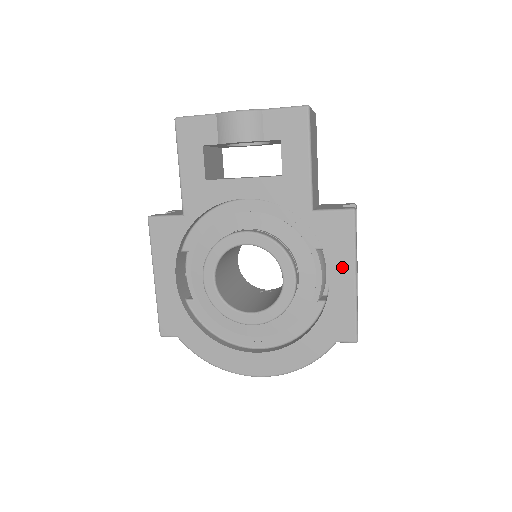
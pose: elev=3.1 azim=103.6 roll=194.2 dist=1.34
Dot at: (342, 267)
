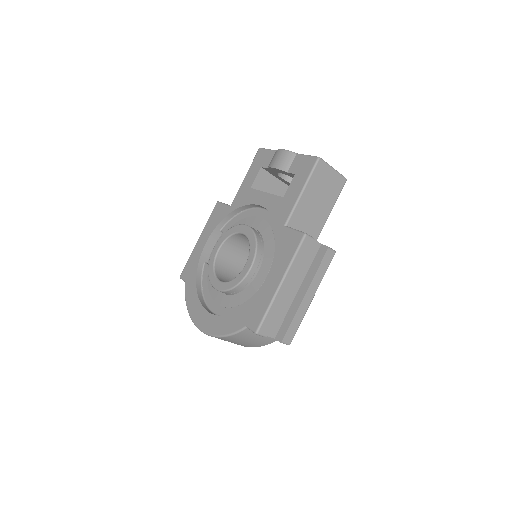
Dot at: (278, 272)
